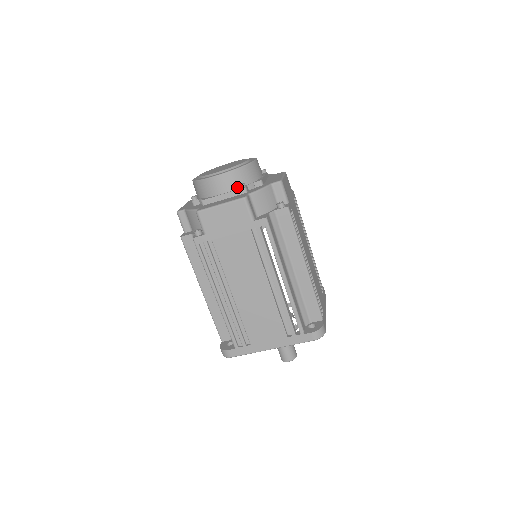
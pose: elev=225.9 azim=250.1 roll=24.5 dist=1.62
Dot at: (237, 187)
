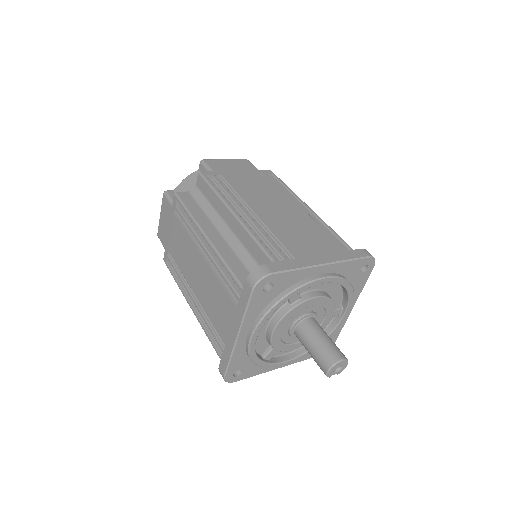
Dot at: occluded
